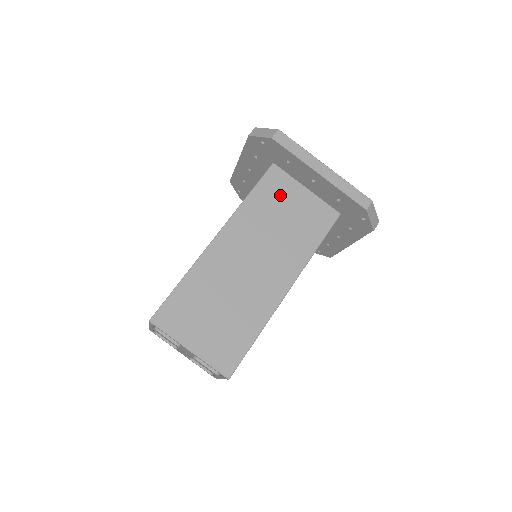
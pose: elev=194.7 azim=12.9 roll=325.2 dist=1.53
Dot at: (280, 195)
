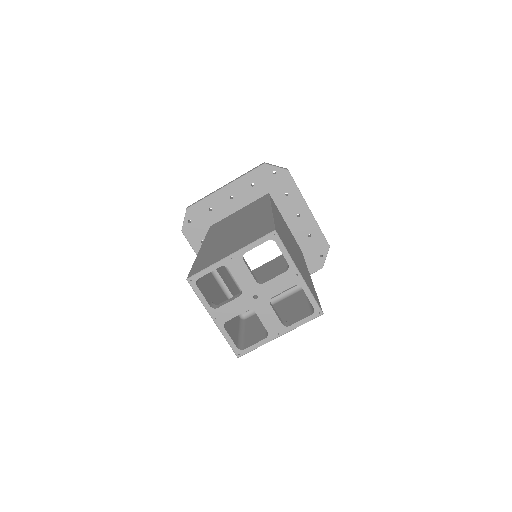
Dot at: (225, 221)
